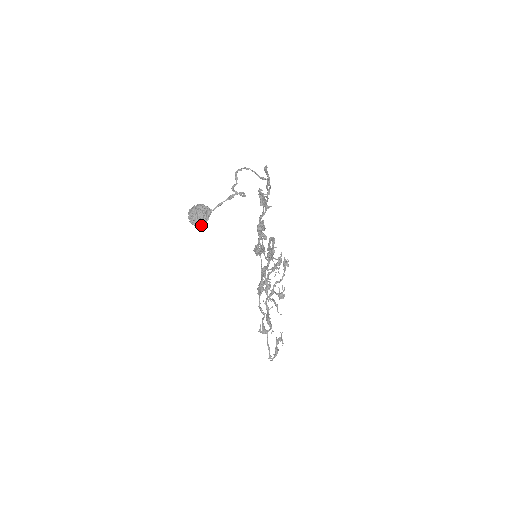
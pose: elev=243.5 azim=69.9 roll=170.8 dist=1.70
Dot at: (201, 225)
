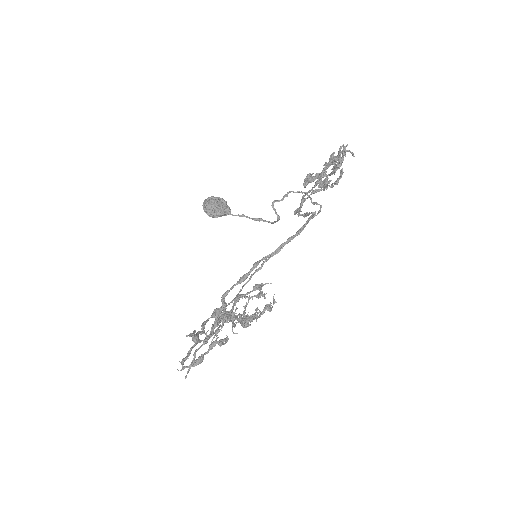
Dot at: (211, 213)
